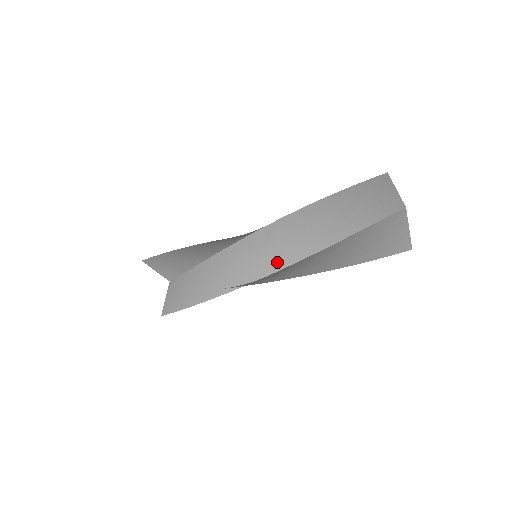
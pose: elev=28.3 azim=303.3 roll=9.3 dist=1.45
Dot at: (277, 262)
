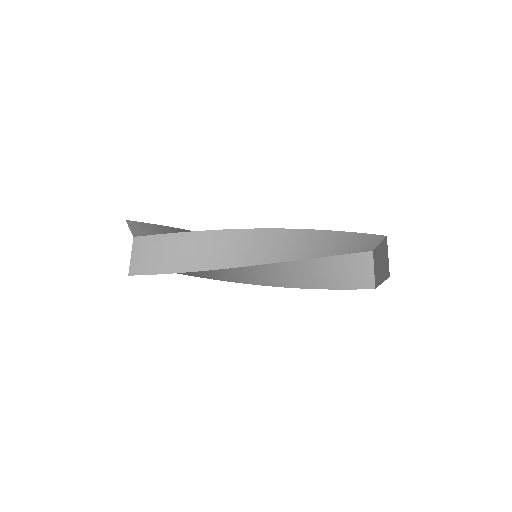
Dot at: (261, 281)
